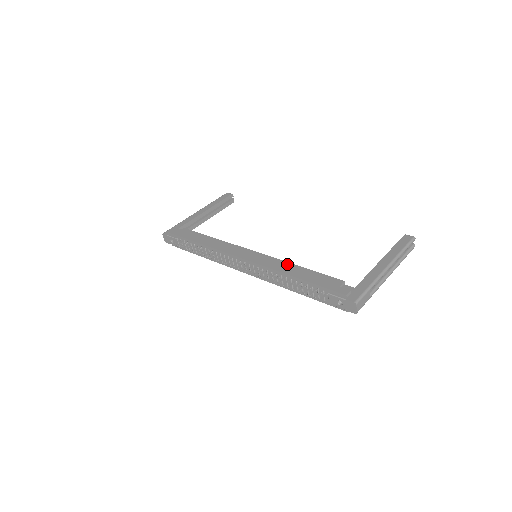
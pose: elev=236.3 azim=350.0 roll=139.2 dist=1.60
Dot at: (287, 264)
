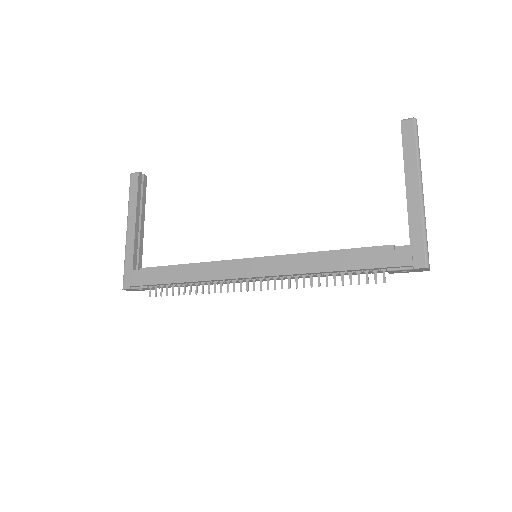
Dot at: (309, 256)
